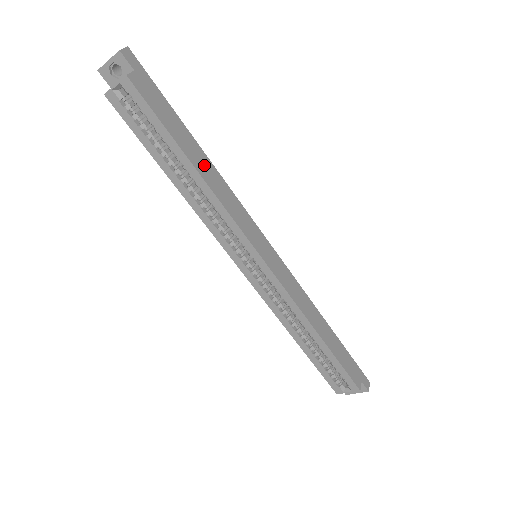
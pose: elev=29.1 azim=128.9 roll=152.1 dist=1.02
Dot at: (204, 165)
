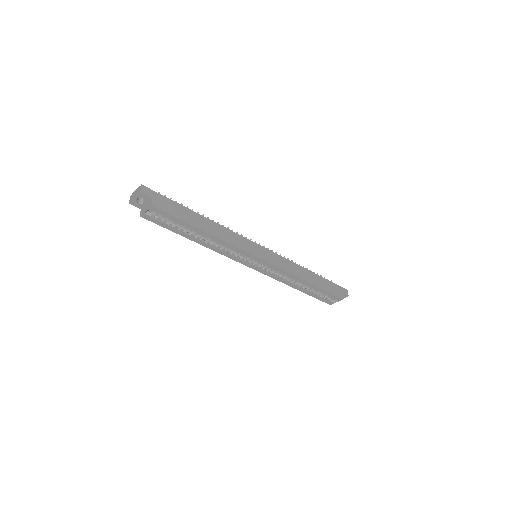
Dot at: (209, 226)
